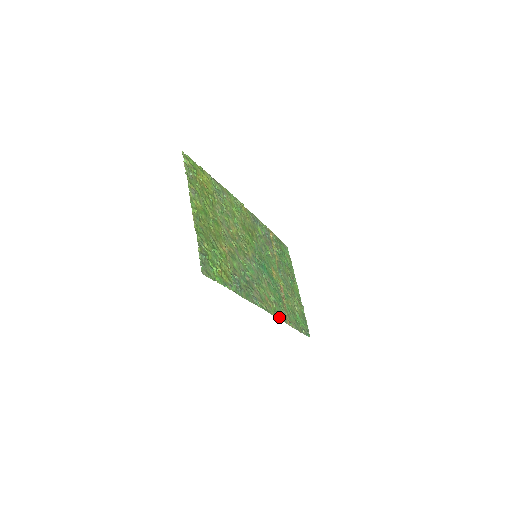
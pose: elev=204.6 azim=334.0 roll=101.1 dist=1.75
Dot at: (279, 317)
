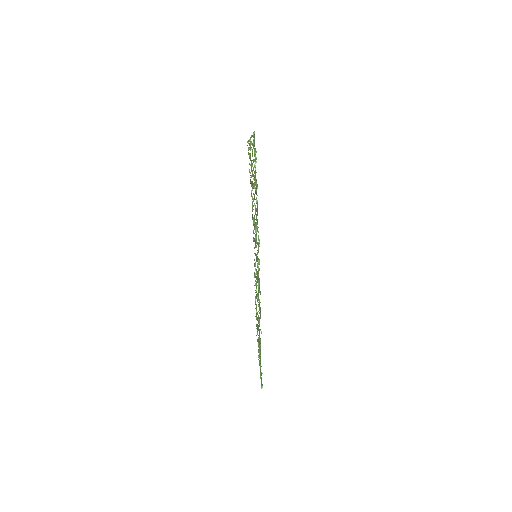
Dot at: (259, 300)
